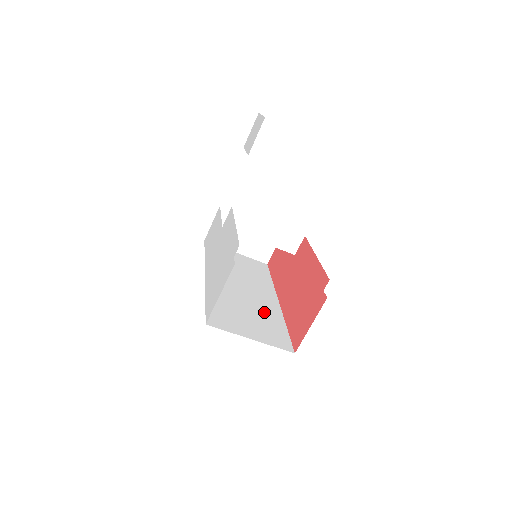
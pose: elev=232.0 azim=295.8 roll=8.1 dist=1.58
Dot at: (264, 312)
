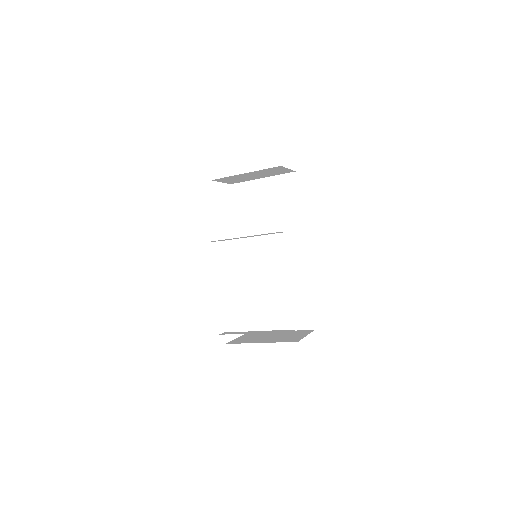
Dot at: (290, 283)
